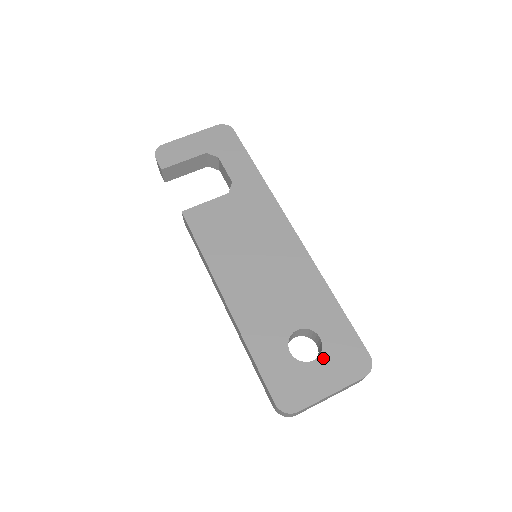
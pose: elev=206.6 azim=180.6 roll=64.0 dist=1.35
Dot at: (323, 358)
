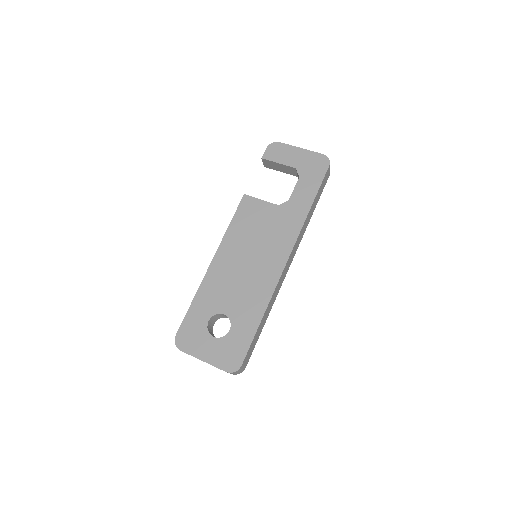
Dot at: (219, 341)
